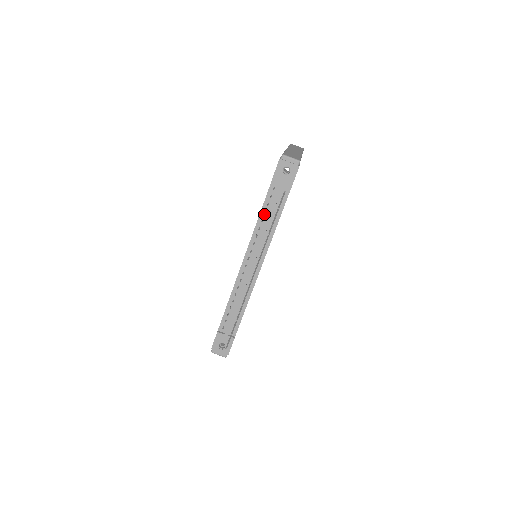
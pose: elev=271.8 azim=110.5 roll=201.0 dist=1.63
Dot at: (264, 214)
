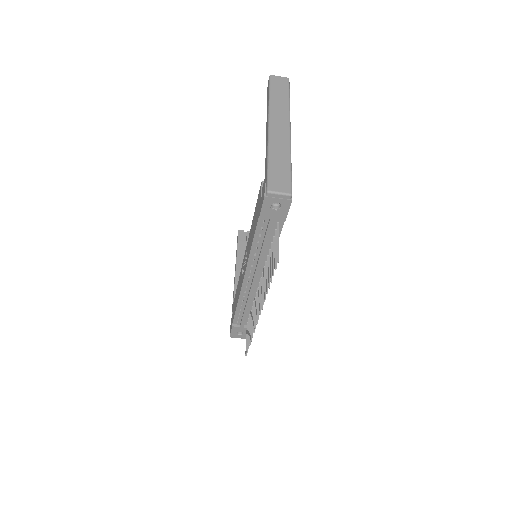
Dot at: (257, 243)
